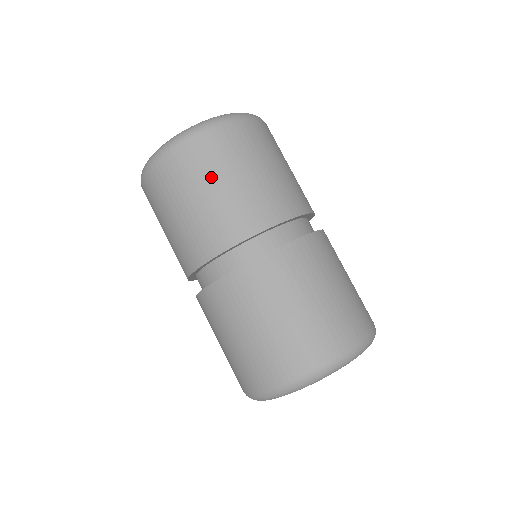
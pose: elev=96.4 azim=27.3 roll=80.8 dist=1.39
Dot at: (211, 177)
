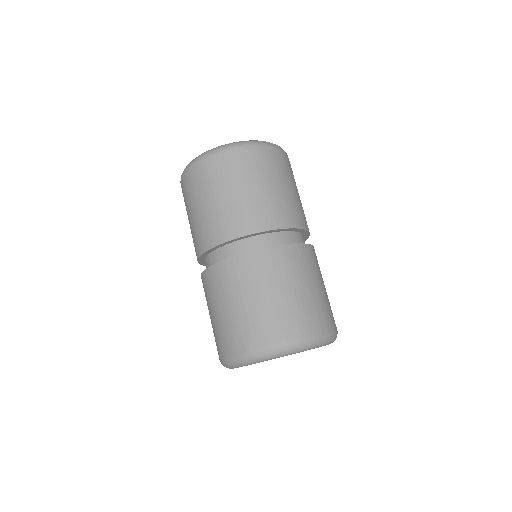
Dot at: (263, 178)
